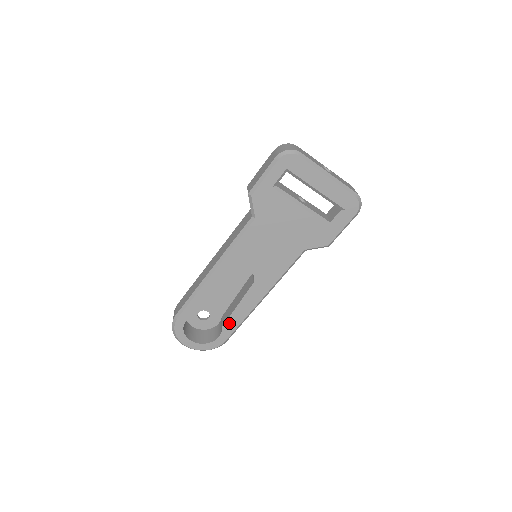
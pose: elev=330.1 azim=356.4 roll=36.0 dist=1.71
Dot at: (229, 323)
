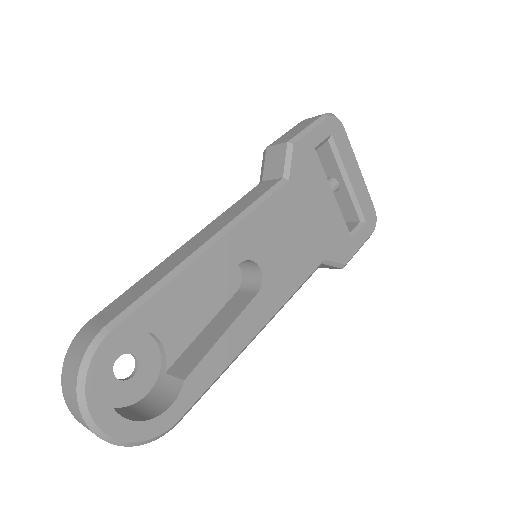
Dot at: (199, 372)
